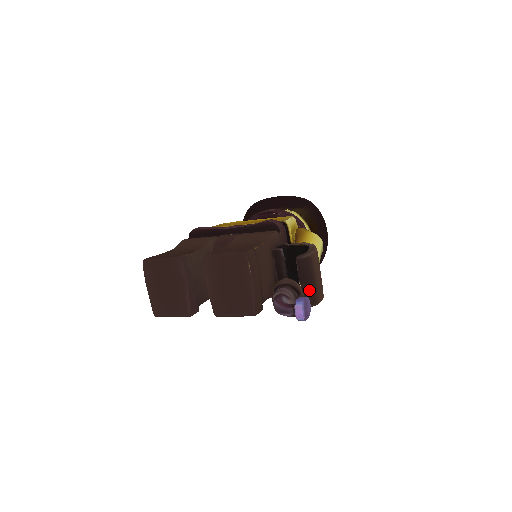
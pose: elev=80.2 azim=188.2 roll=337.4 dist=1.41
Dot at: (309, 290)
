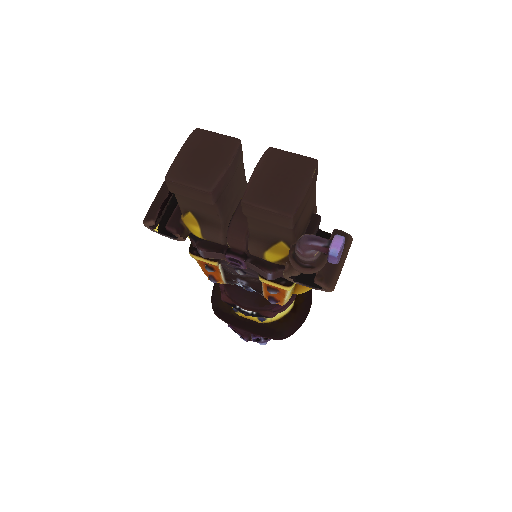
Dot at: (331, 265)
